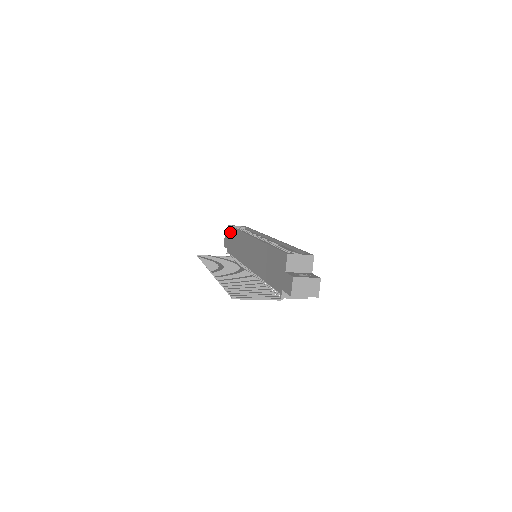
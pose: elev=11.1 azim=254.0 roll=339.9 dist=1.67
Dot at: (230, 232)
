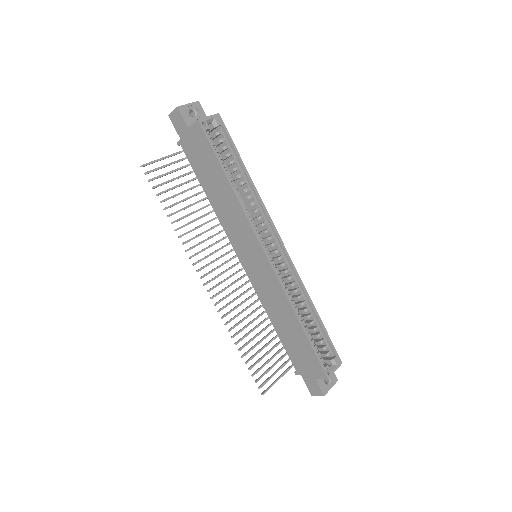
Dot at: (202, 143)
